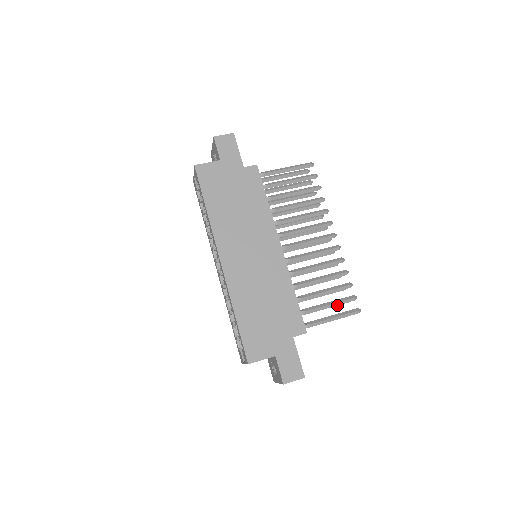
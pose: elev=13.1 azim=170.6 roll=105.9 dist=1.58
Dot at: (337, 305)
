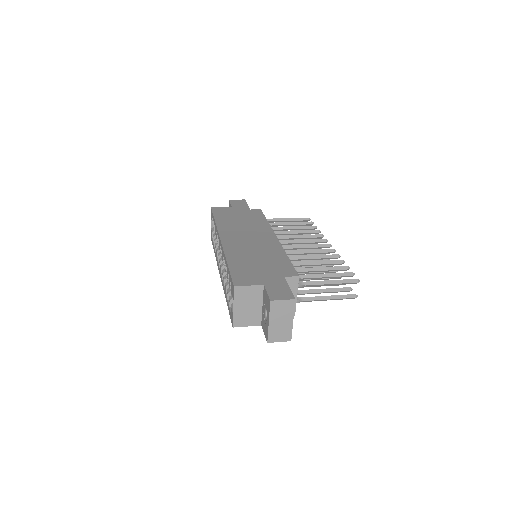
Dot at: (338, 291)
